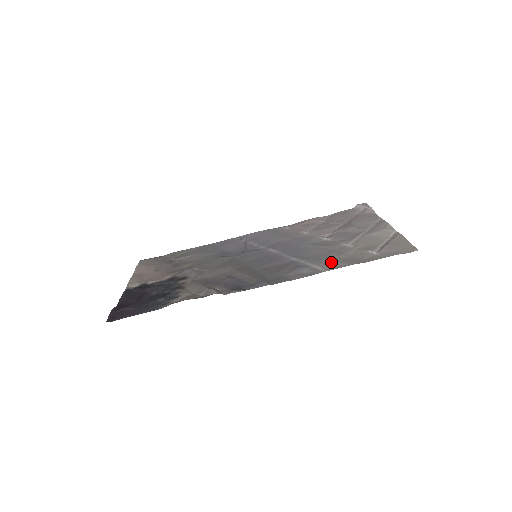
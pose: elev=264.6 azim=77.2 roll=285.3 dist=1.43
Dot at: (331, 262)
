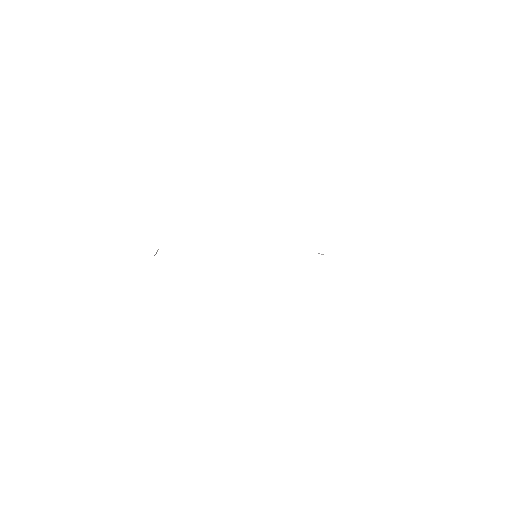
Dot at: occluded
